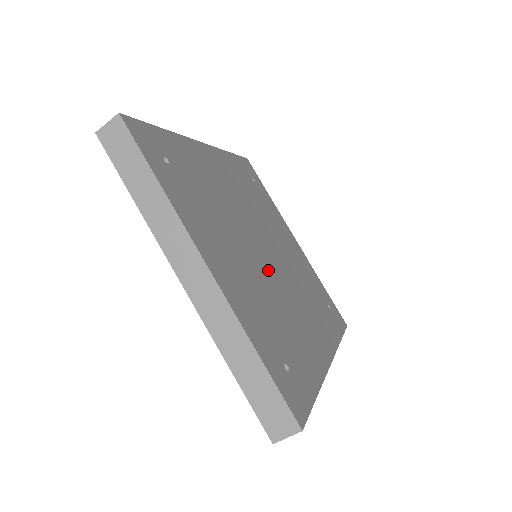
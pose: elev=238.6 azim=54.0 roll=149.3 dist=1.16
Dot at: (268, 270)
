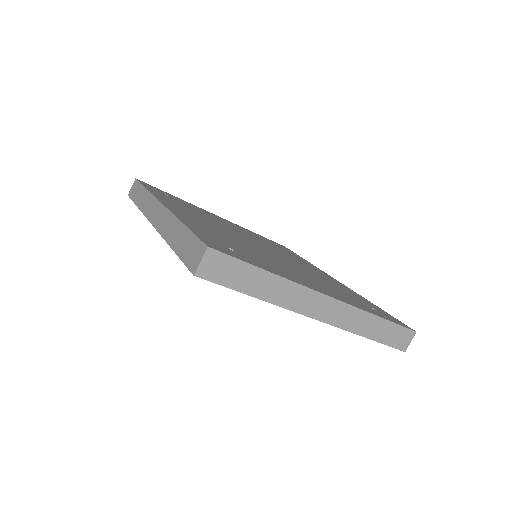
Dot at: (284, 260)
